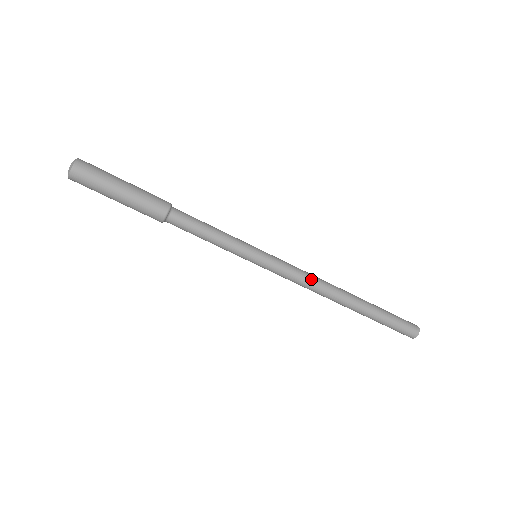
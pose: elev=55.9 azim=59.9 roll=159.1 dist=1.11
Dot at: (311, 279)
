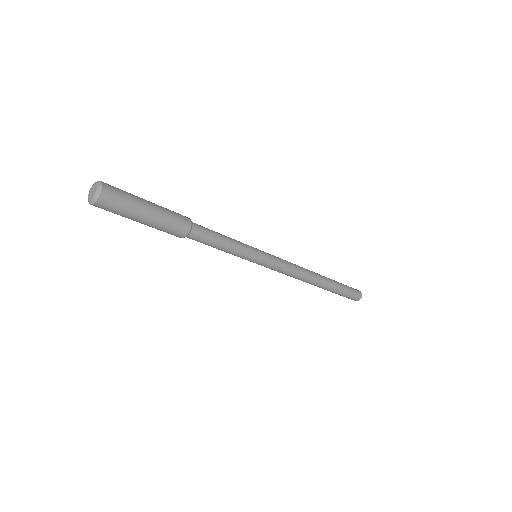
Dot at: (292, 276)
